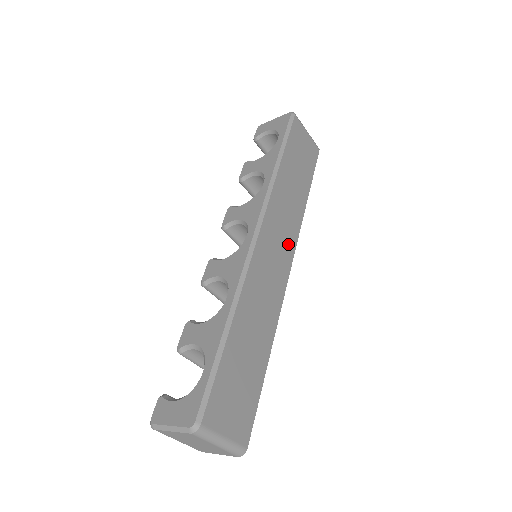
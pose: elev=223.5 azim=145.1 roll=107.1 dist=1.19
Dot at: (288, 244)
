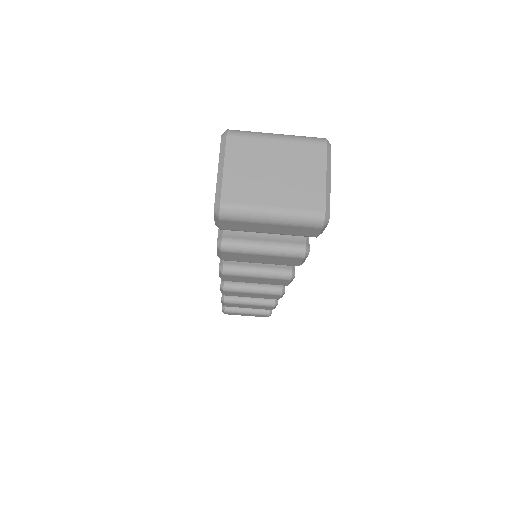
Dot at: occluded
